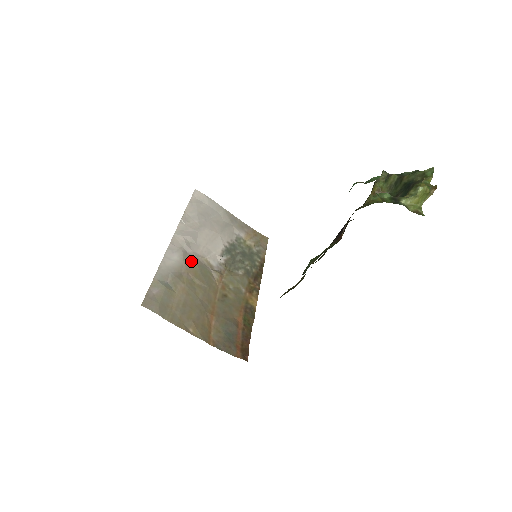
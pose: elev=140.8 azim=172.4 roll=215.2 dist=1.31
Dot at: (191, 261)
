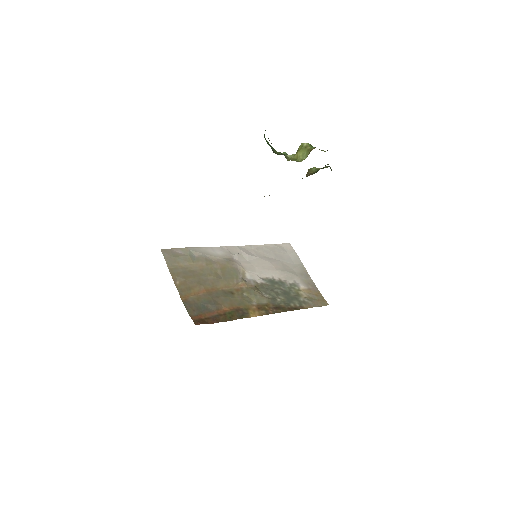
Dot at: (229, 262)
